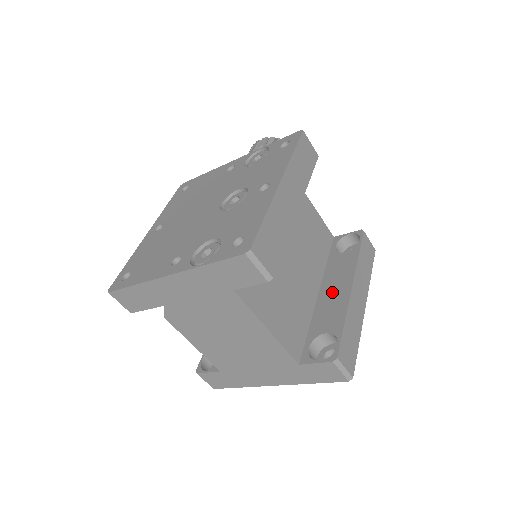
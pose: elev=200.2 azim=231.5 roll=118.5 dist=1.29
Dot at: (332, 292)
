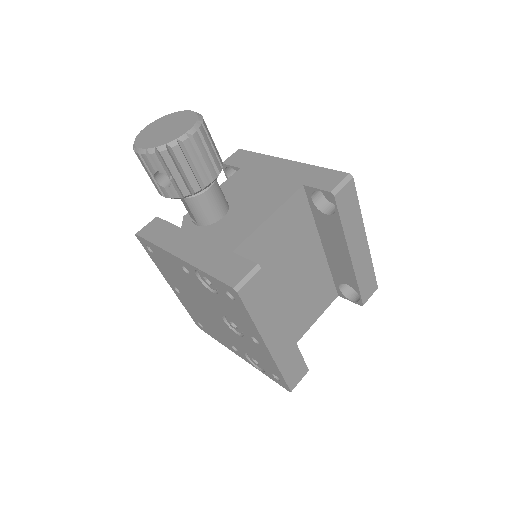
Dot at: (335, 253)
